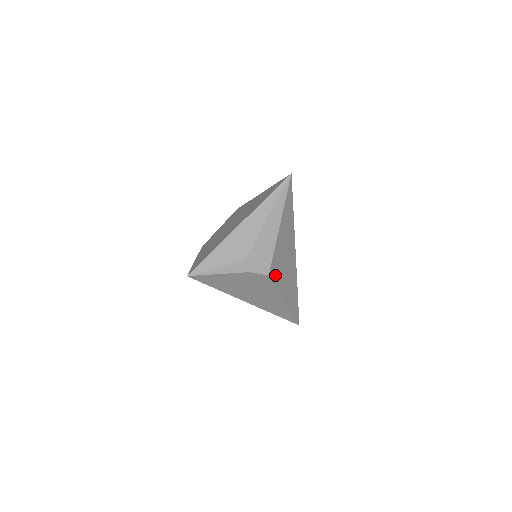
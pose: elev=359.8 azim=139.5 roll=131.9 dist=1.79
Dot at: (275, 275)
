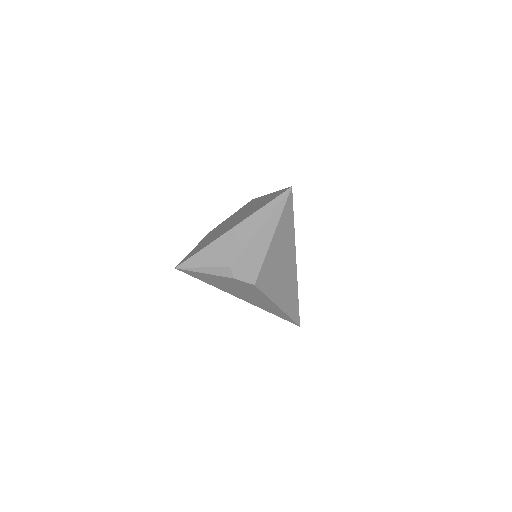
Dot at: (264, 284)
